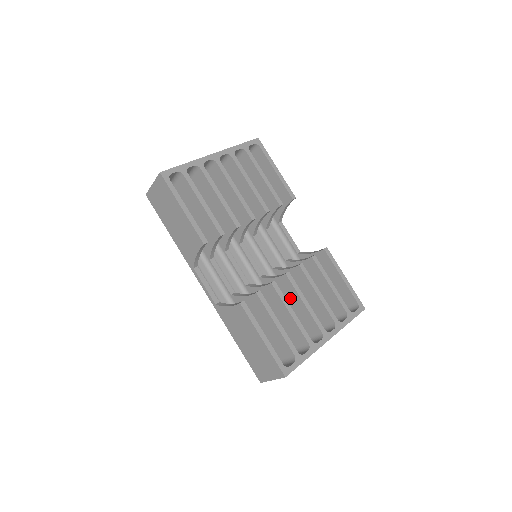
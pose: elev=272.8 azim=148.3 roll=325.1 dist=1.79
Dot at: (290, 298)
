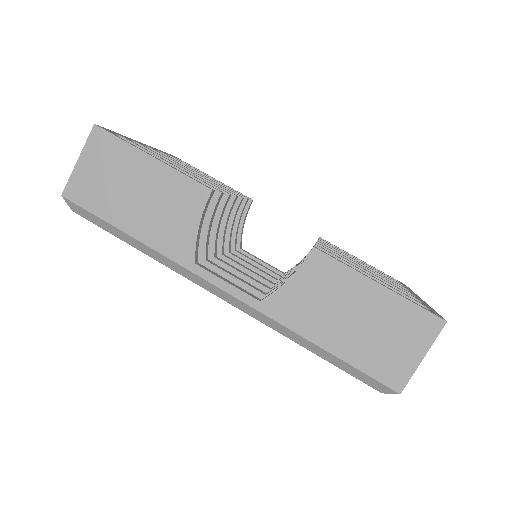
Dot at: occluded
